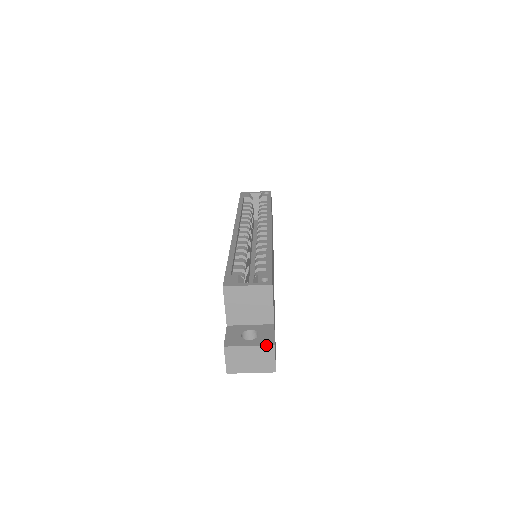
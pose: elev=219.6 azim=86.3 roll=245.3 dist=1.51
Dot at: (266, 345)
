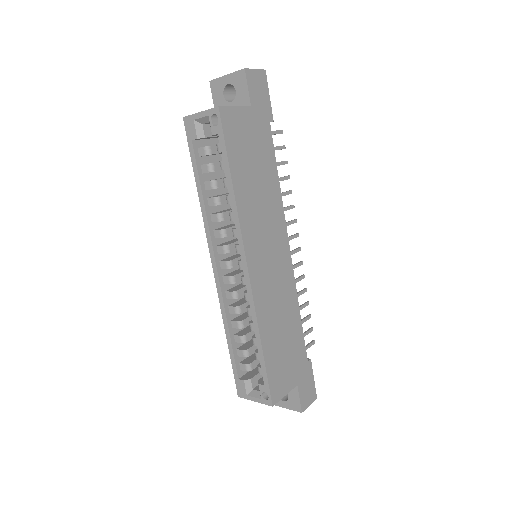
Dot at: occluded
